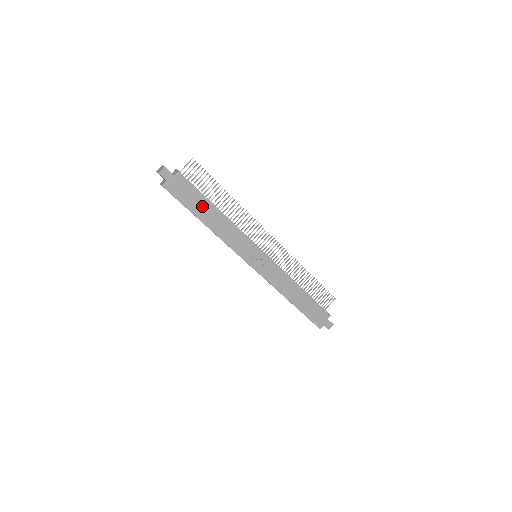
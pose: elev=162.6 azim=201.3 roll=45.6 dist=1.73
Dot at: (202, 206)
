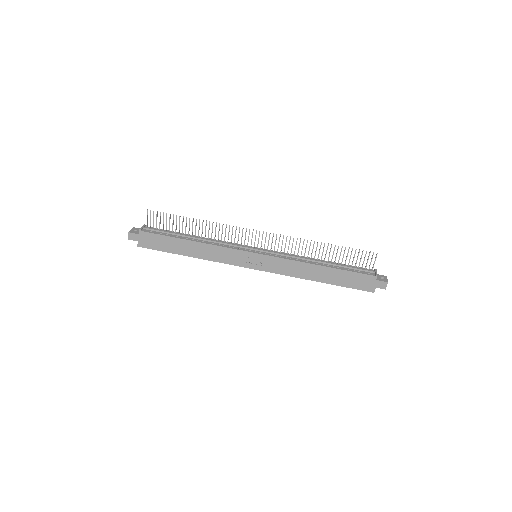
Dot at: (176, 244)
